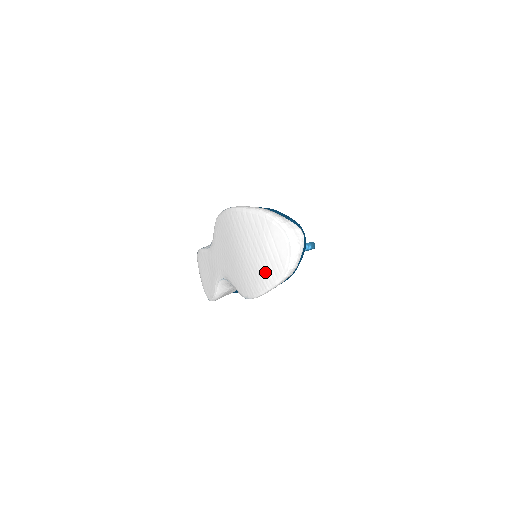
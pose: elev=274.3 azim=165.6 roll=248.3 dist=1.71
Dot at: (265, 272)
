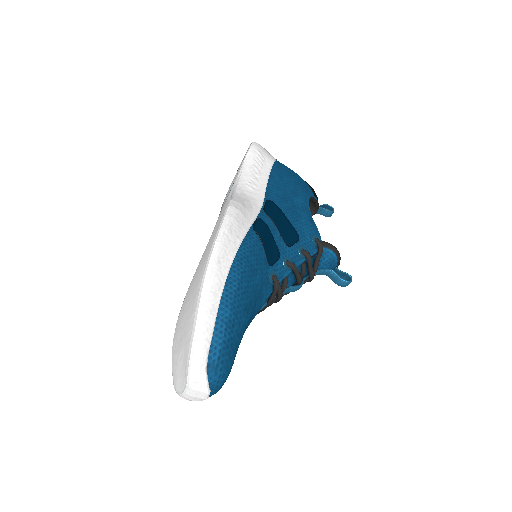
Dot at: (175, 348)
